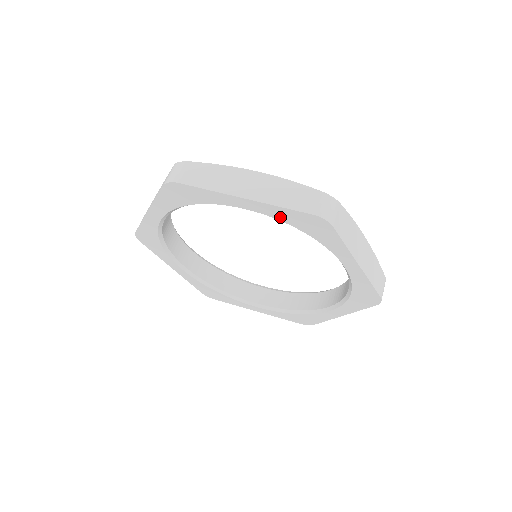
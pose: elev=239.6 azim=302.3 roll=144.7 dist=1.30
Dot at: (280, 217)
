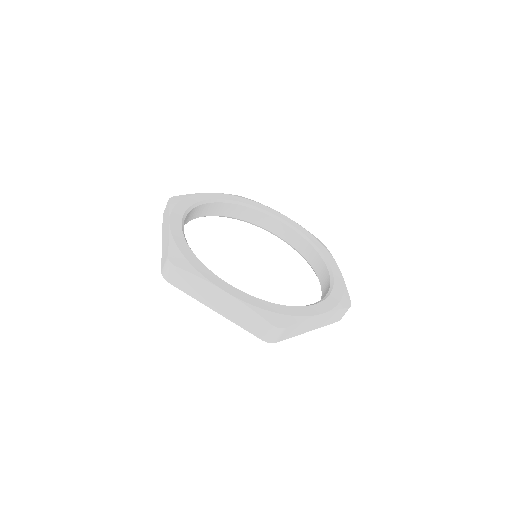
Dot at: occluded
